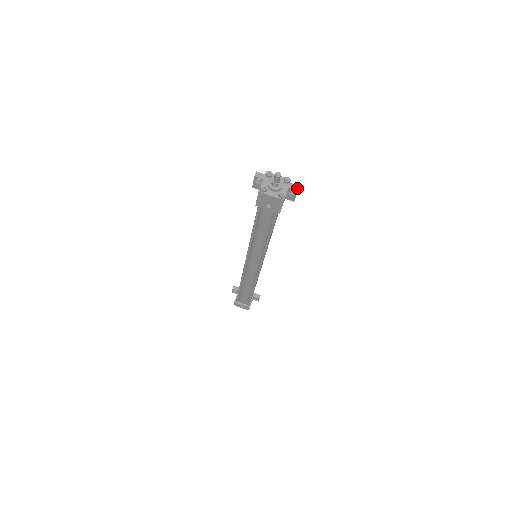
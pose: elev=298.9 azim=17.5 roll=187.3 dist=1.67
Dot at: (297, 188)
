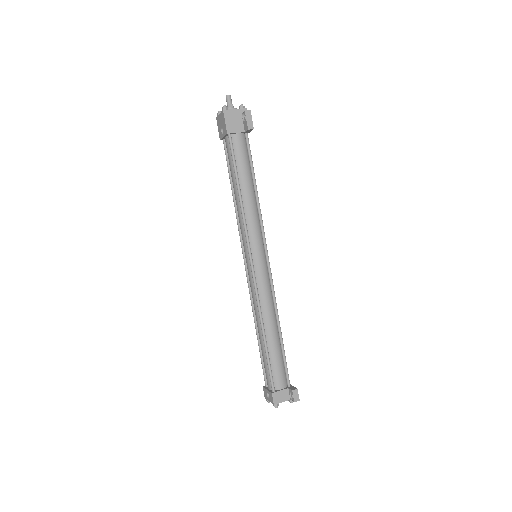
Dot at: (247, 111)
